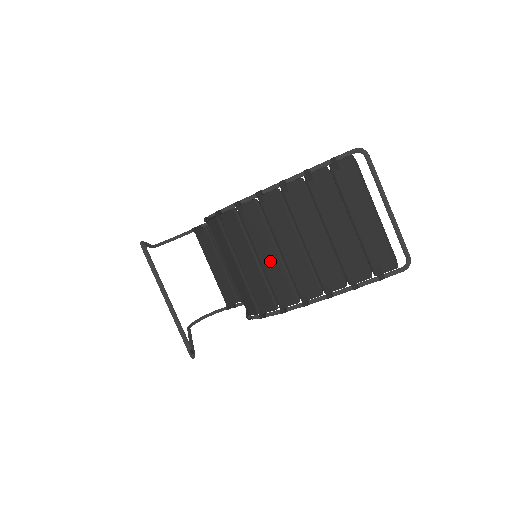
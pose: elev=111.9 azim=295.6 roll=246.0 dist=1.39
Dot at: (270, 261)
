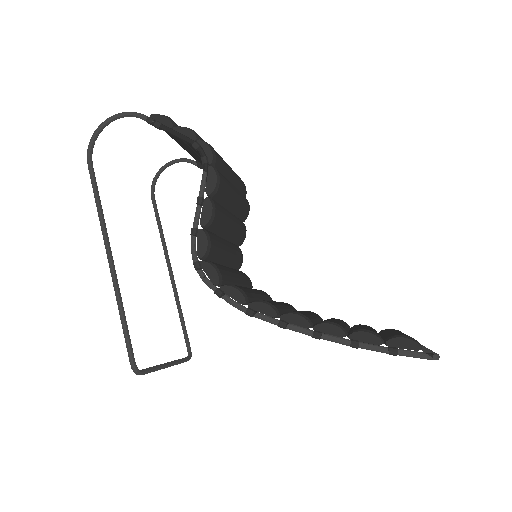
Dot at: occluded
